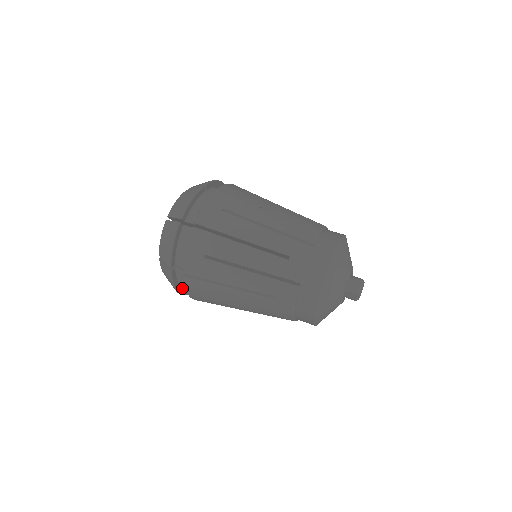
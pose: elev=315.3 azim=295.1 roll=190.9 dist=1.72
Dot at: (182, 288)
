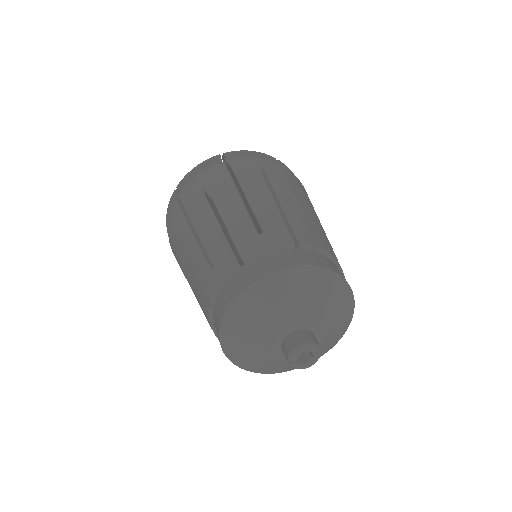
Dot at: occluded
